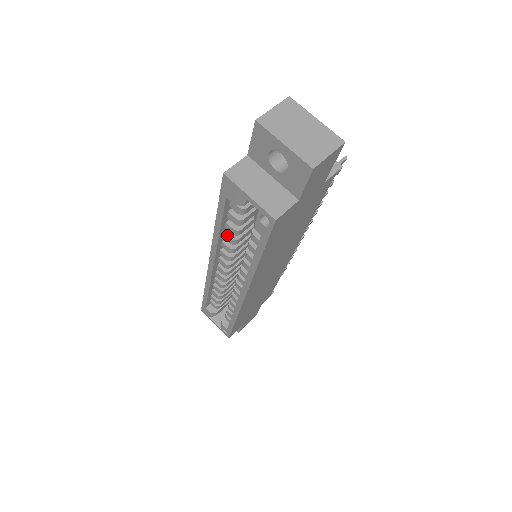
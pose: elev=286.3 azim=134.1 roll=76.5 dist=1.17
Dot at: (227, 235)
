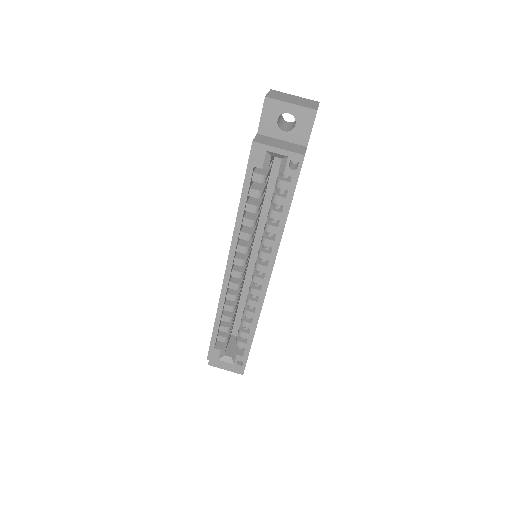
Dot at: (247, 218)
